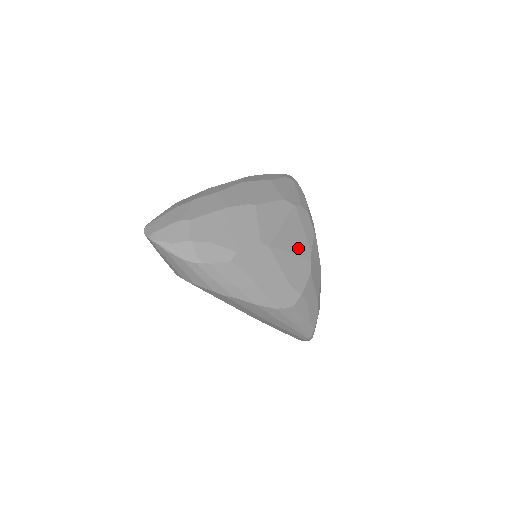
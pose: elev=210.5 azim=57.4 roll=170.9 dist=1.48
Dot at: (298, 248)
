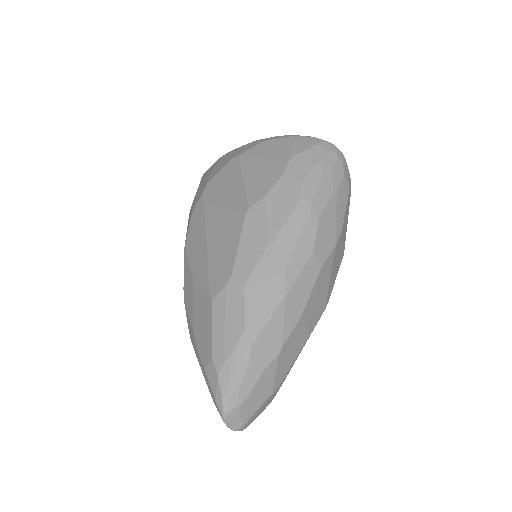
Dot at: occluded
